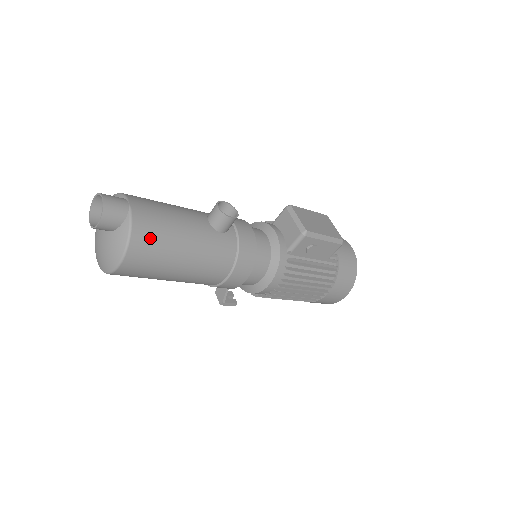
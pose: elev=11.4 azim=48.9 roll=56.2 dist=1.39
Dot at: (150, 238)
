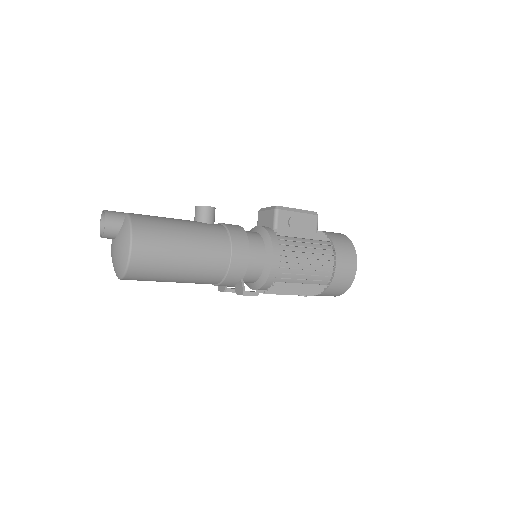
Dot at: (148, 224)
